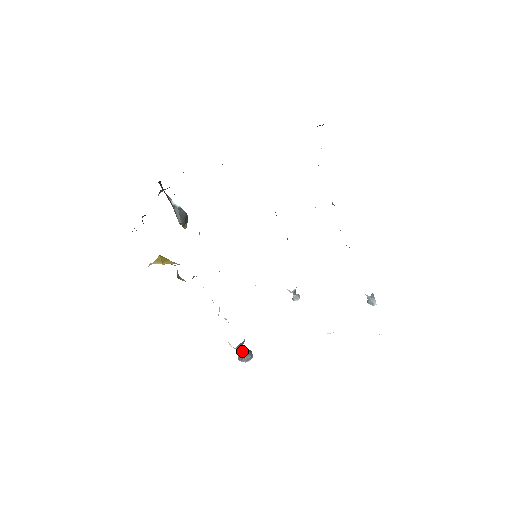
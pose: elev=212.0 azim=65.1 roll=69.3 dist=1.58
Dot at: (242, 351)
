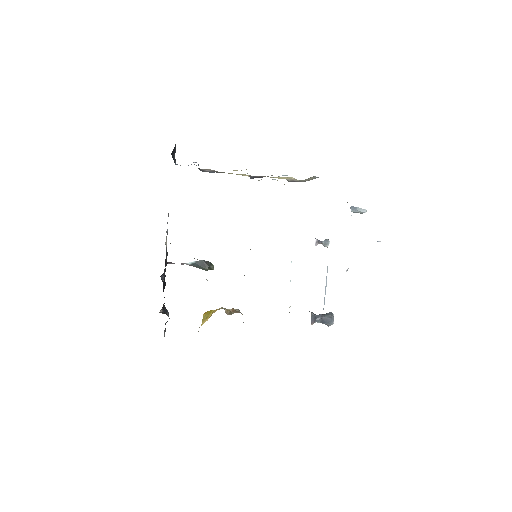
Dot at: (320, 321)
